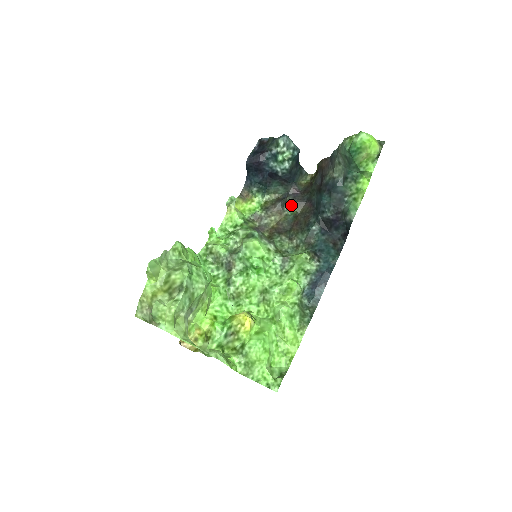
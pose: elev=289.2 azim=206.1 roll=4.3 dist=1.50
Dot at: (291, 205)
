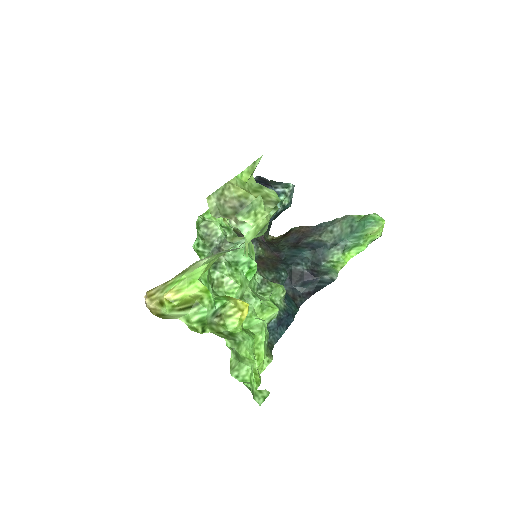
Dot at: (261, 245)
